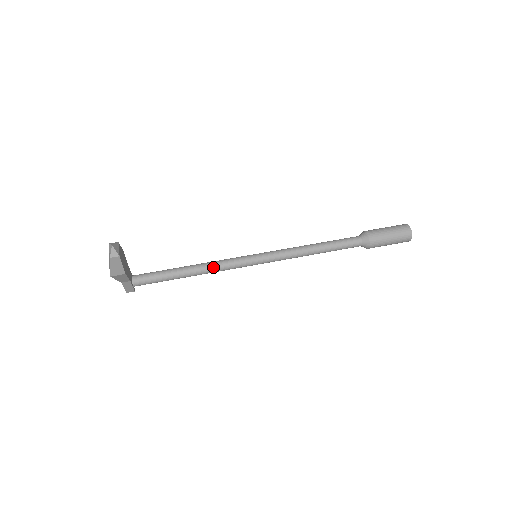
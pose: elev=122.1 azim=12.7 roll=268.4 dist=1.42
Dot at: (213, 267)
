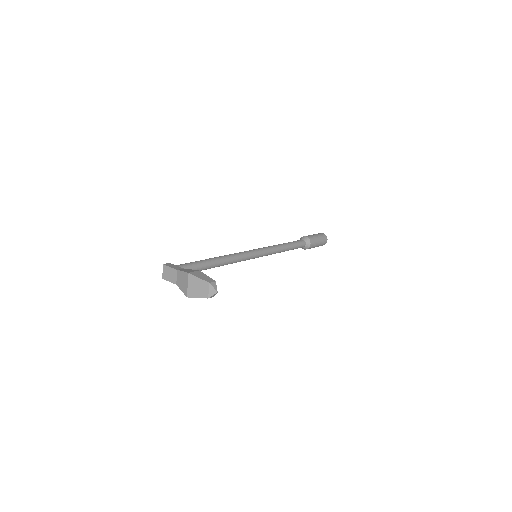
Dot at: (230, 263)
